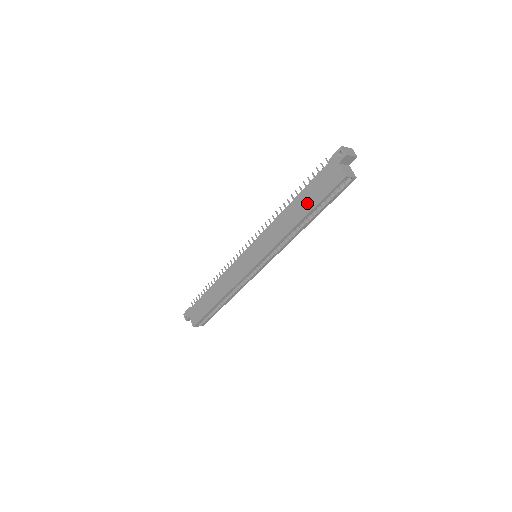
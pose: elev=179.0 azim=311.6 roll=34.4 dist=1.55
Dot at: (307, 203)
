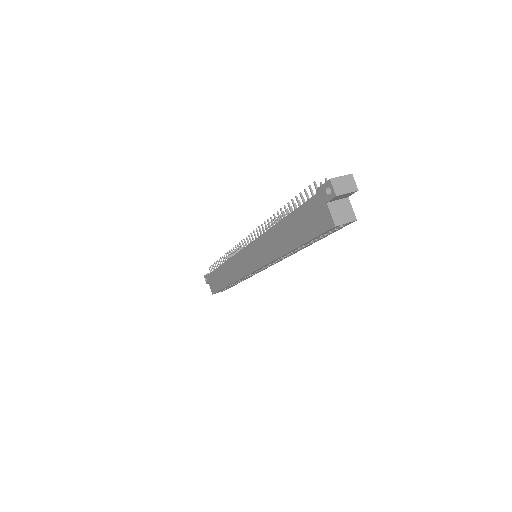
Dot at: (295, 234)
